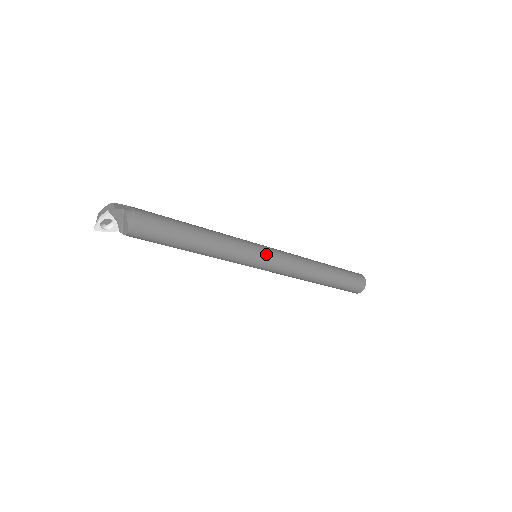
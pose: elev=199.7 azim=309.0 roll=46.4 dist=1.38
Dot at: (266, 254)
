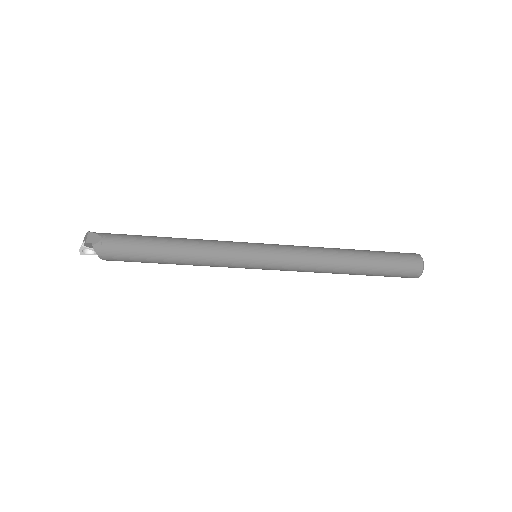
Dot at: (261, 260)
